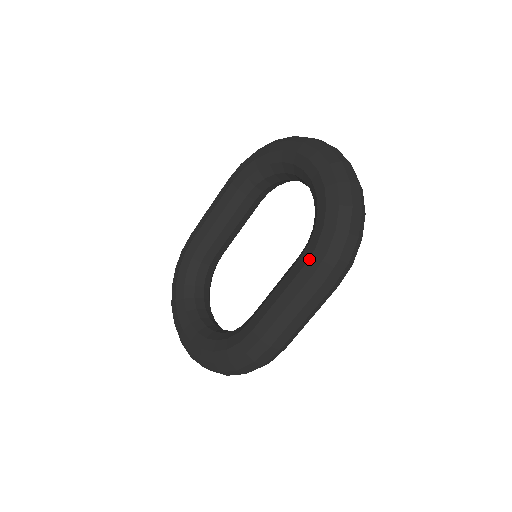
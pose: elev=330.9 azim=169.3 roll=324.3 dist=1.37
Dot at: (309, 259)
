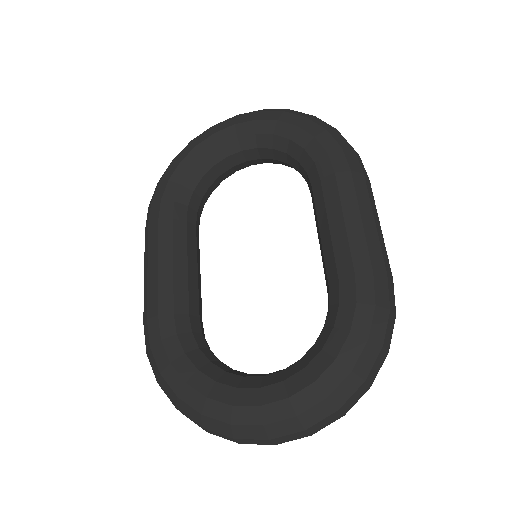
Dot at: (332, 164)
